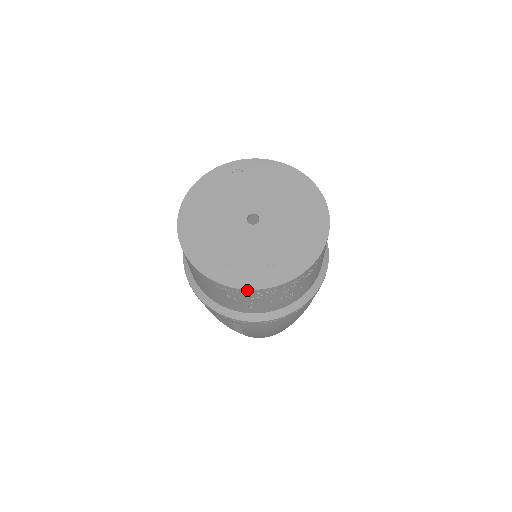
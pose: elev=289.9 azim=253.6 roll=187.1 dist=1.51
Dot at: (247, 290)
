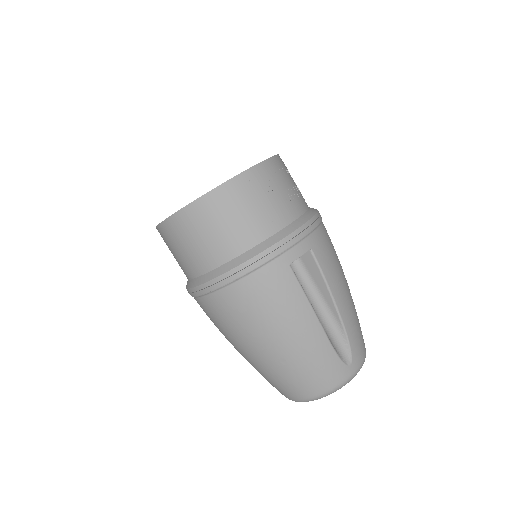
Dot at: (266, 161)
